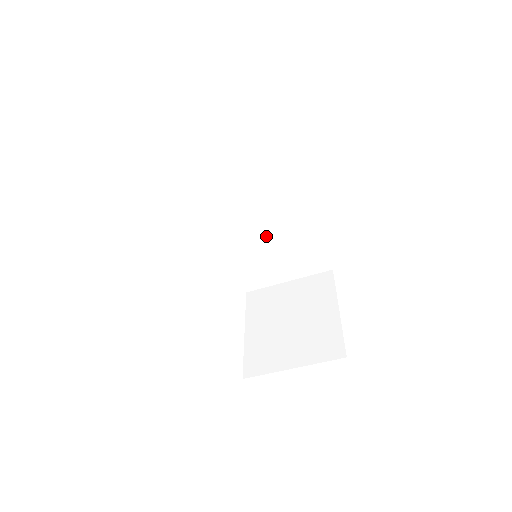
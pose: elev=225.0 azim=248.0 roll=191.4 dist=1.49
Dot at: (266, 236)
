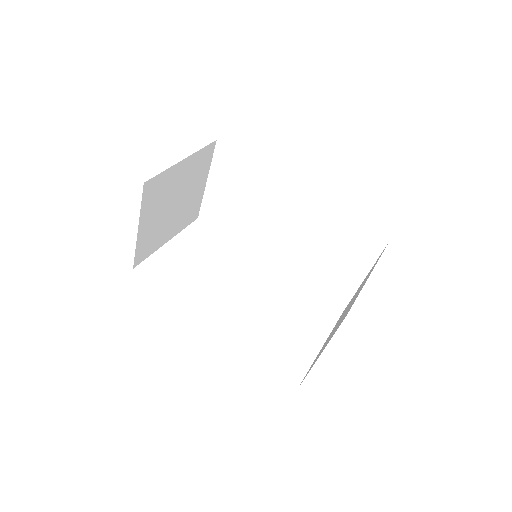
Dot at: (304, 241)
